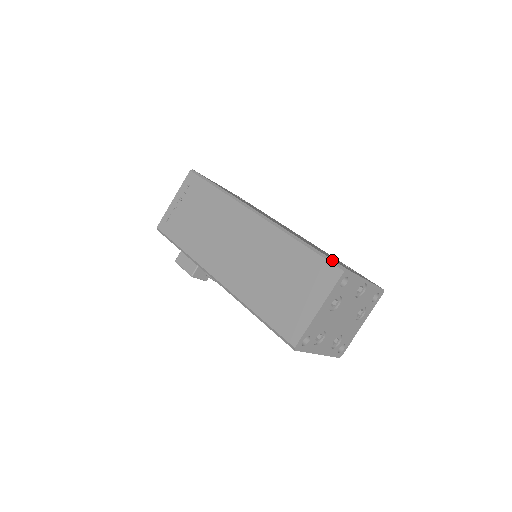
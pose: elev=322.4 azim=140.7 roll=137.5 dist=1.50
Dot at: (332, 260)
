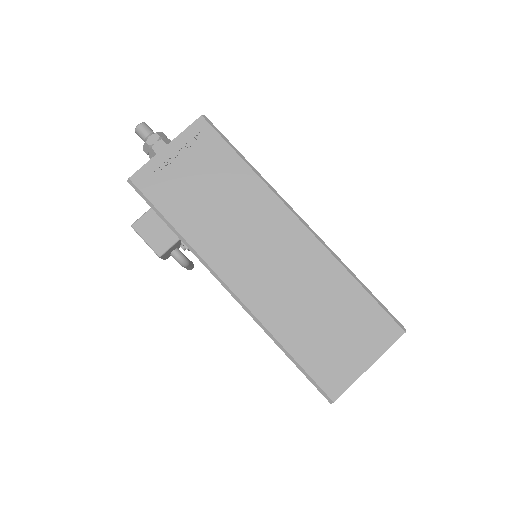
Dot at: (392, 315)
